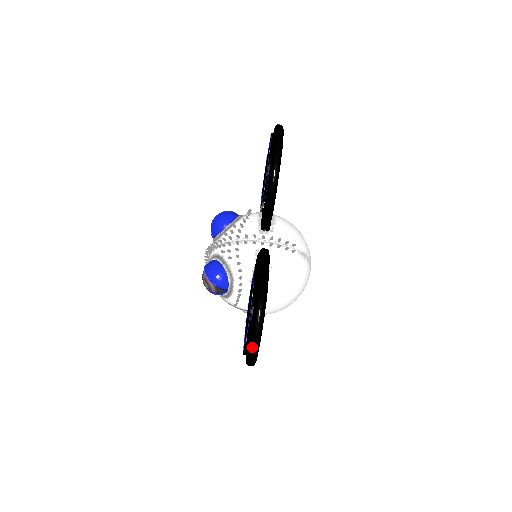
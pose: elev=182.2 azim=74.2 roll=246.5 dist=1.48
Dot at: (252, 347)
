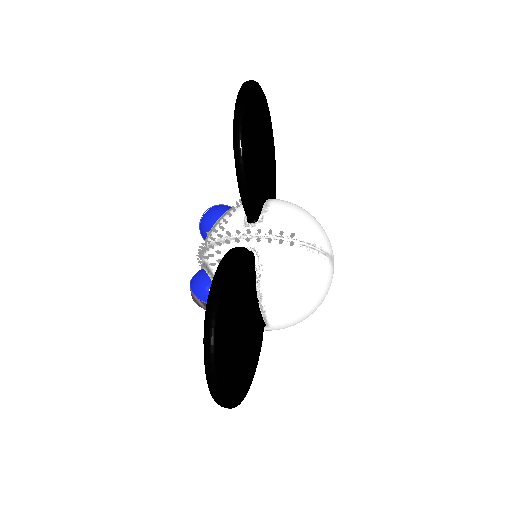
Dot at: (210, 388)
